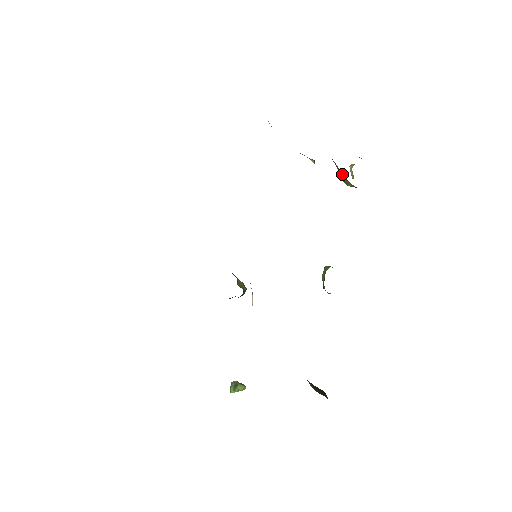
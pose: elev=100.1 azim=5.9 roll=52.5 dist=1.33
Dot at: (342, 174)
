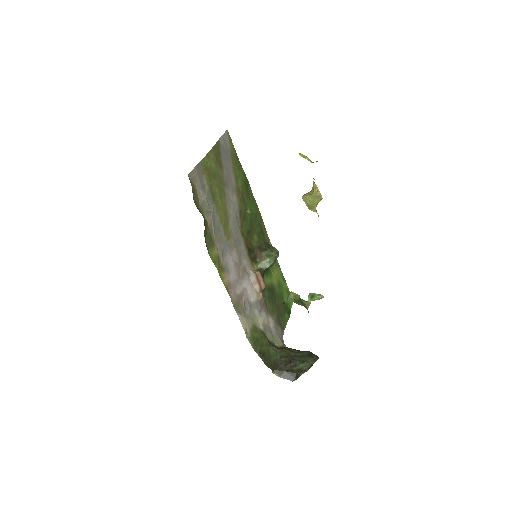
Dot at: occluded
